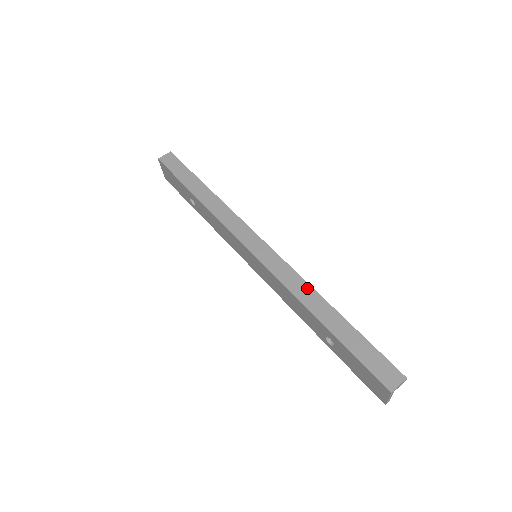
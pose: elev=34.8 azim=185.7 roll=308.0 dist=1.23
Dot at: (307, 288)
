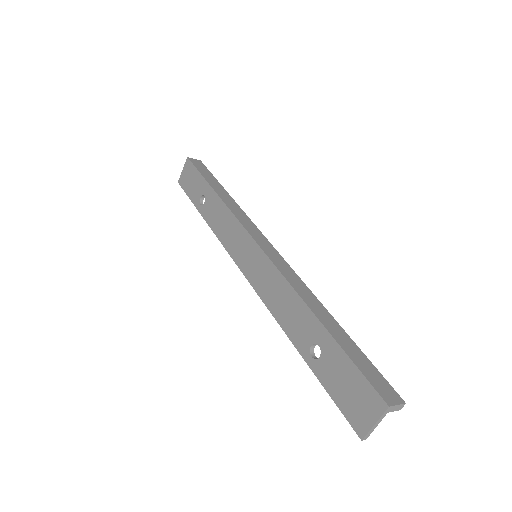
Dot at: (308, 292)
